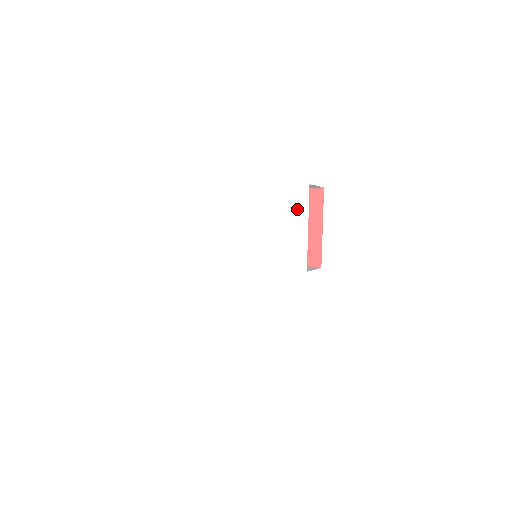
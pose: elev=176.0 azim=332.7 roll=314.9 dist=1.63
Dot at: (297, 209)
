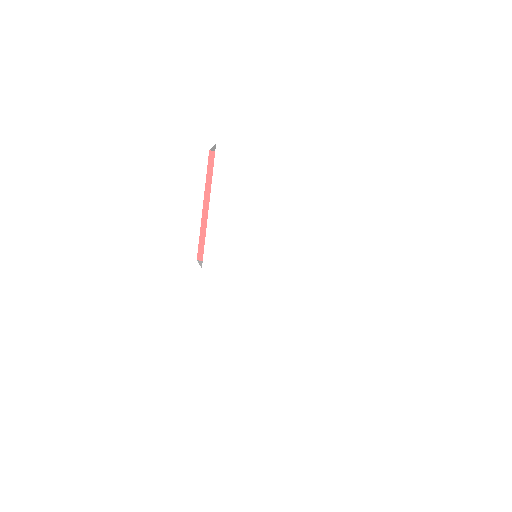
Dot at: (340, 197)
